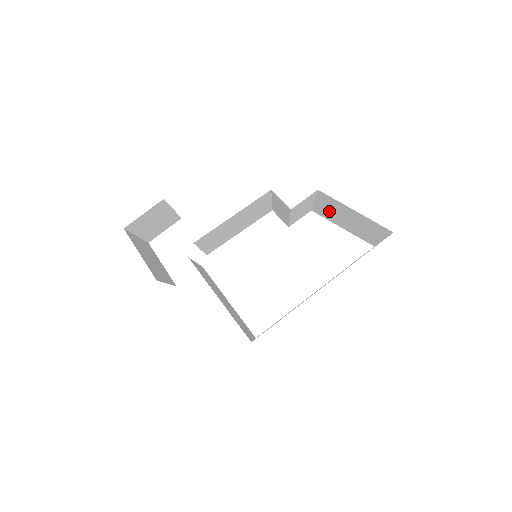
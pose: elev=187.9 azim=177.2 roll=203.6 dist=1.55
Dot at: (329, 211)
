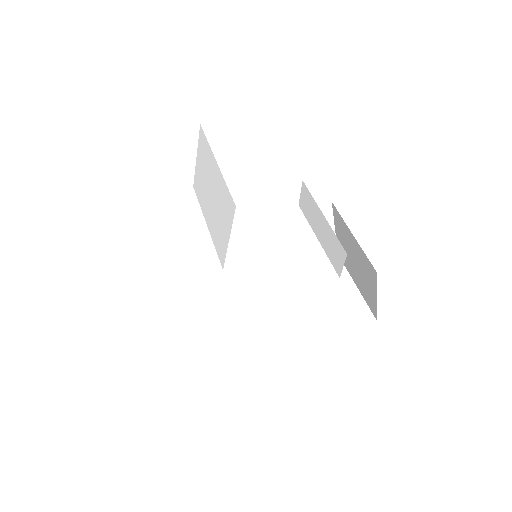
Dot at: (350, 242)
